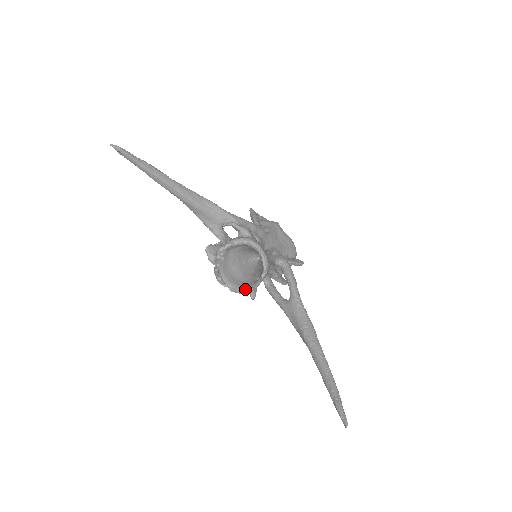
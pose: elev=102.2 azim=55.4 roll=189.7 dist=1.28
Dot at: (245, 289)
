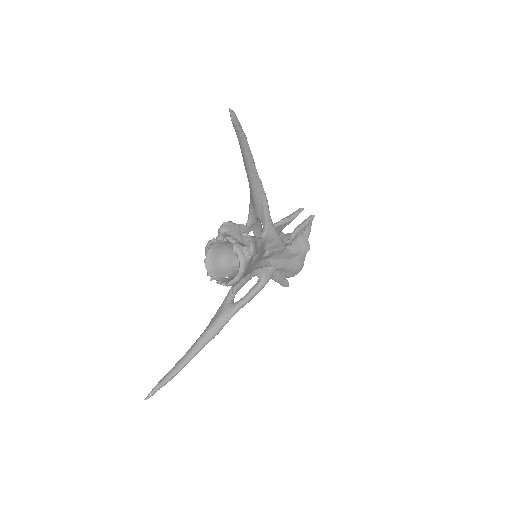
Dot at: (210, 273)
